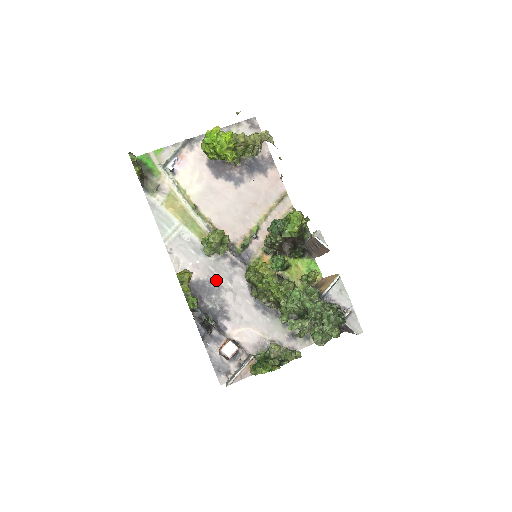
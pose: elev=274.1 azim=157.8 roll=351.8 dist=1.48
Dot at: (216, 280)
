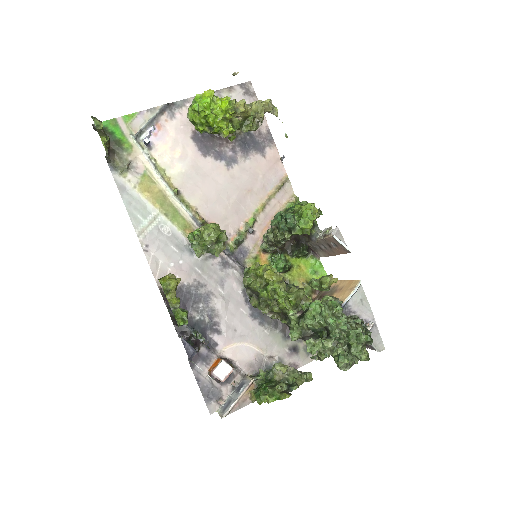
Dot at: (204, 285)
